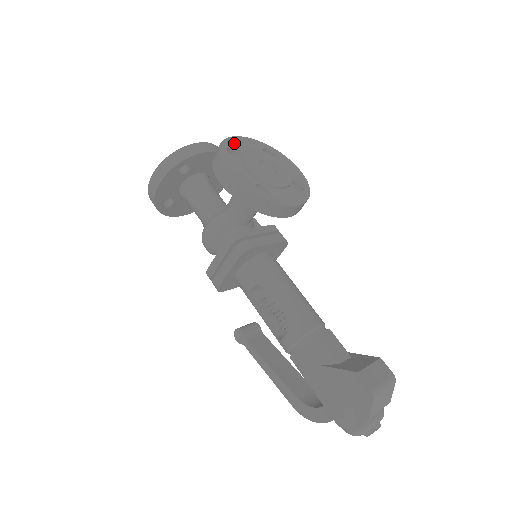
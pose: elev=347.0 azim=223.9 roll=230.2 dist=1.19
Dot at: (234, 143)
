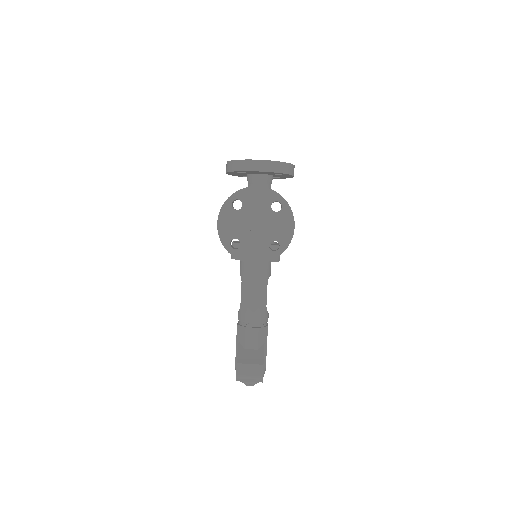
Dot at: (246, 194)
